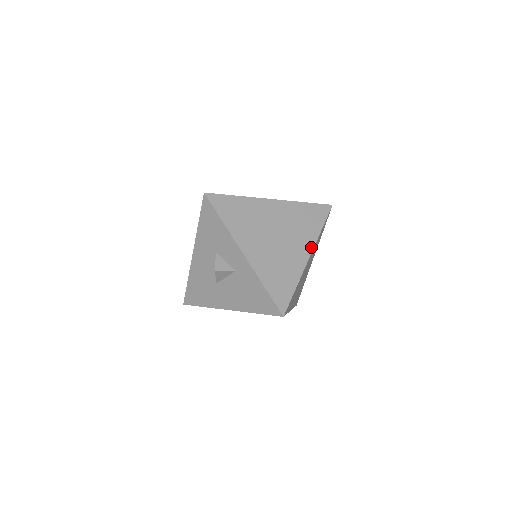
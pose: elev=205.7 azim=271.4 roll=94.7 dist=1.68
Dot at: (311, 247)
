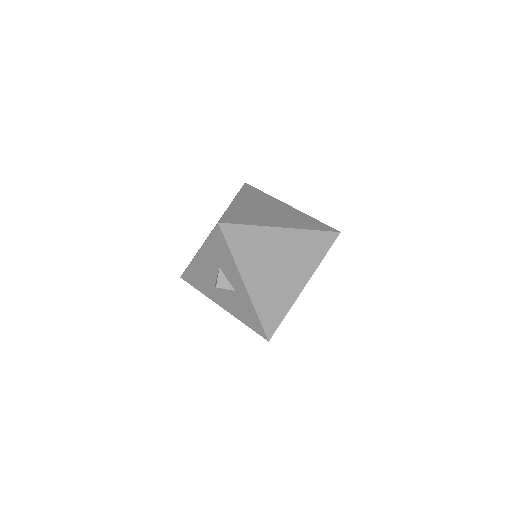
Dot at: (309, 277)
